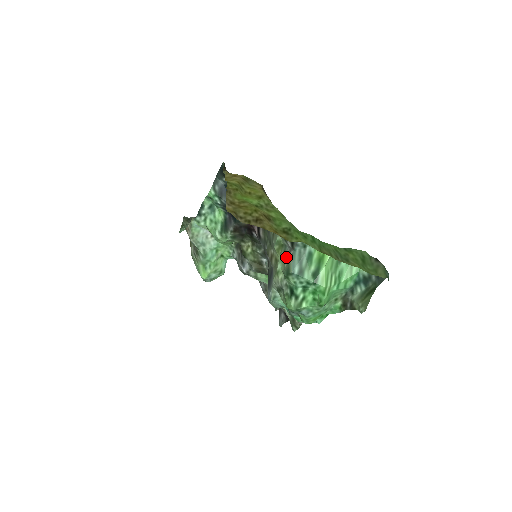
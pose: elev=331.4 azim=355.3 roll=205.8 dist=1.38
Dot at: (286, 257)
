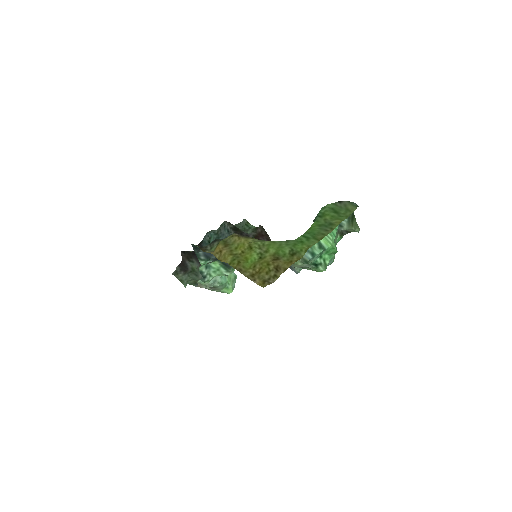
Dot at: occluded
